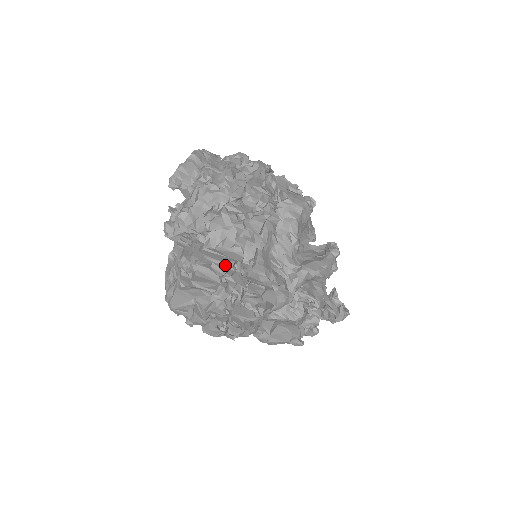
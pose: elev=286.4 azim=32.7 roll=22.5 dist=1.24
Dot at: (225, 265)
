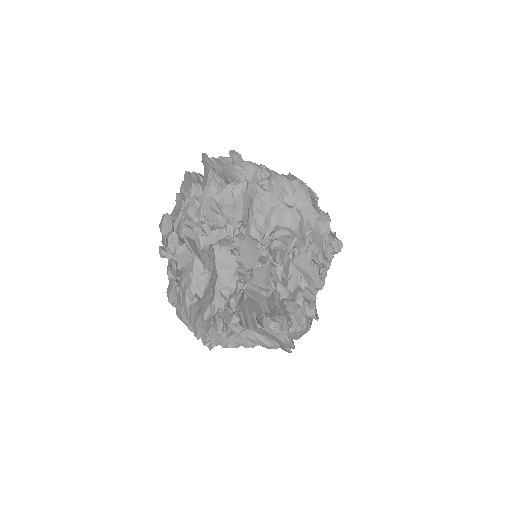
Dot at: occluded
